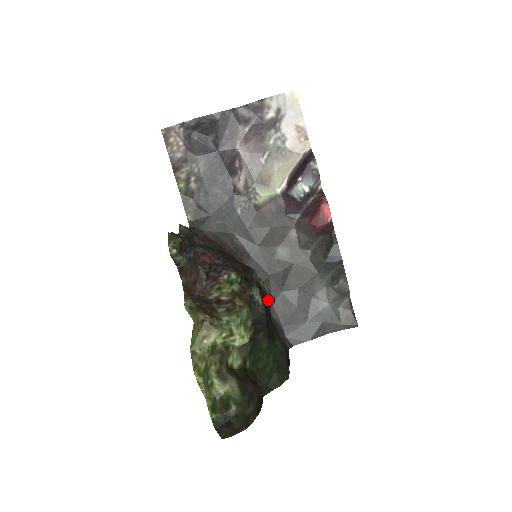
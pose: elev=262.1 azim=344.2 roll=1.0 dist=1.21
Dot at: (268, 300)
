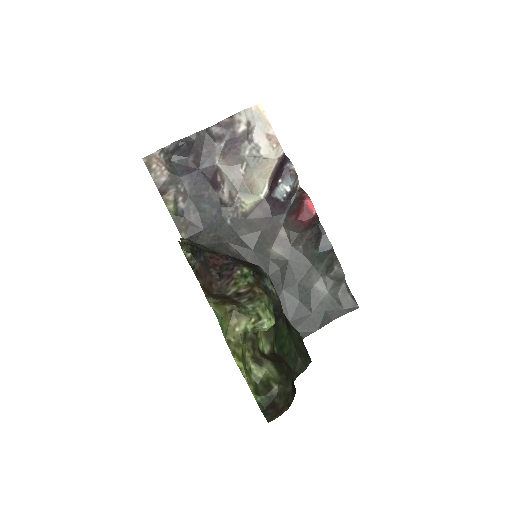
Dot at: occluded
